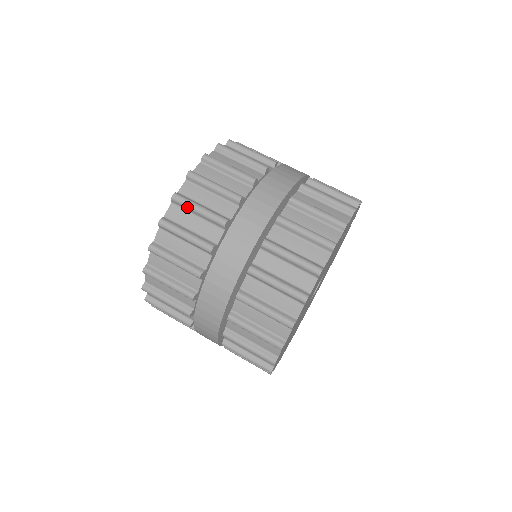
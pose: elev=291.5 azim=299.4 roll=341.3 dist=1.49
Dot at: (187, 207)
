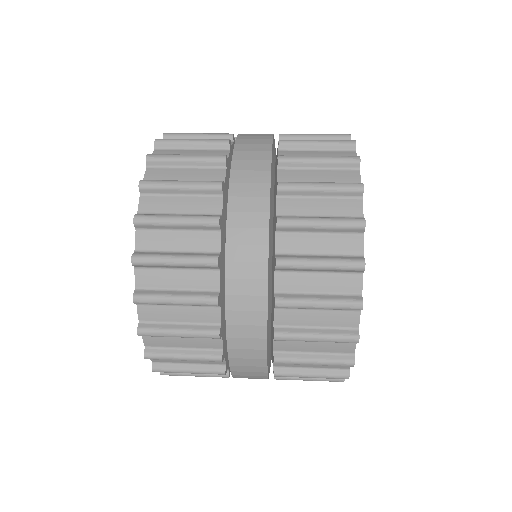
Dot at: (158, 265)
